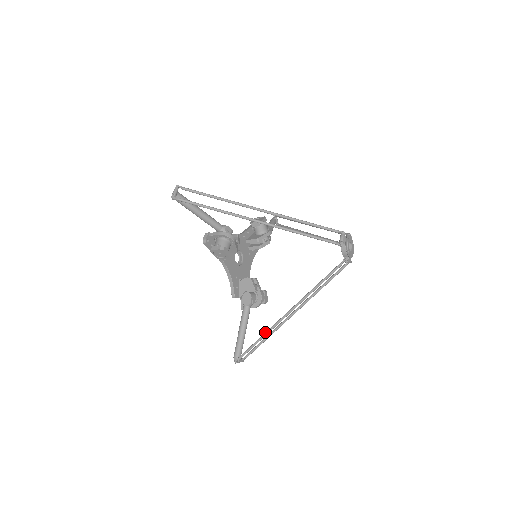
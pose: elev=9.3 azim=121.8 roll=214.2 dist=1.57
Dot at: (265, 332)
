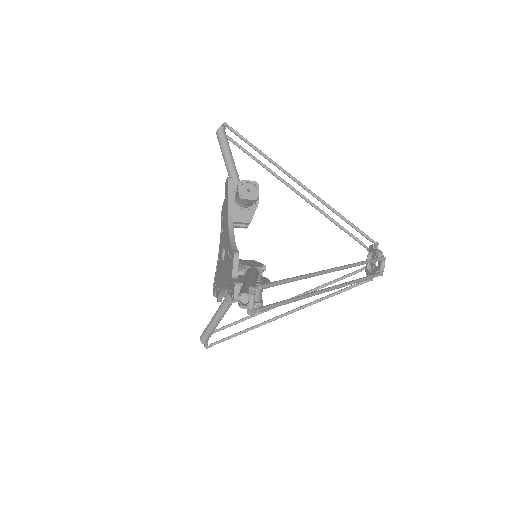
Dot at: (253, 327)
